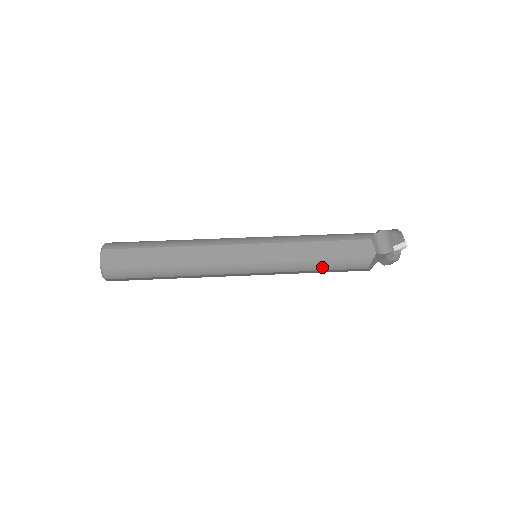
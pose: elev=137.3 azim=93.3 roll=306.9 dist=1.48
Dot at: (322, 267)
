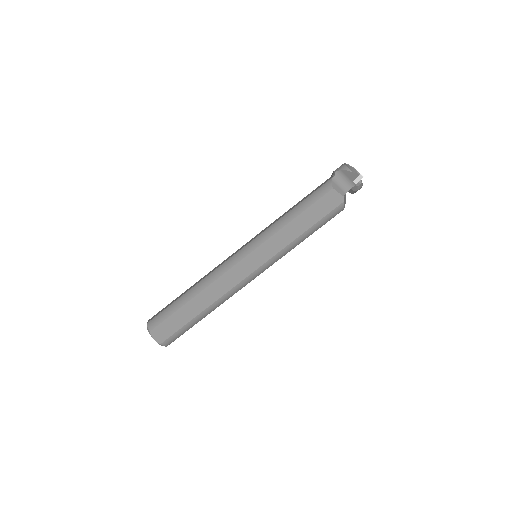
Dot at: (310, 234)
